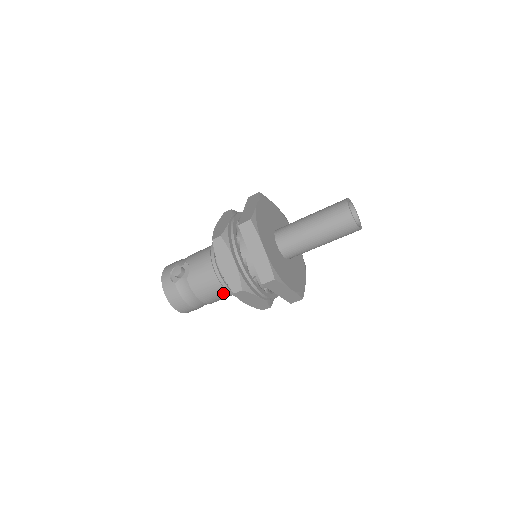
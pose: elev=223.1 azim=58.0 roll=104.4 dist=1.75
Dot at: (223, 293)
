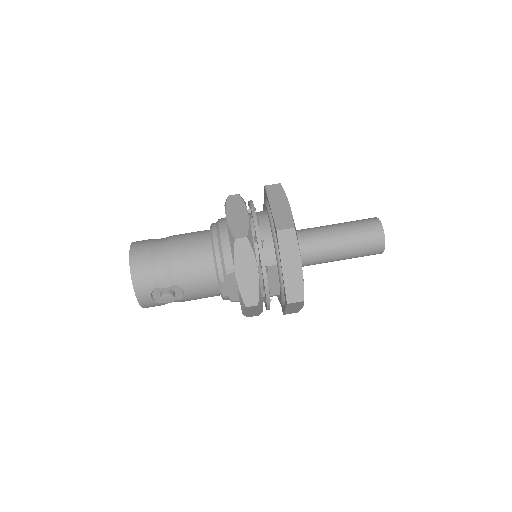
Dot at: (201, 237)
